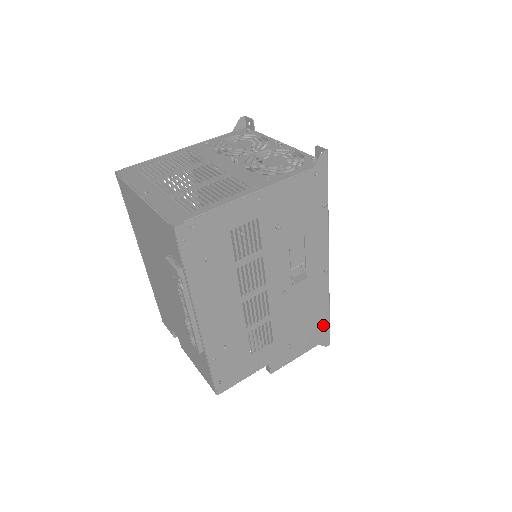
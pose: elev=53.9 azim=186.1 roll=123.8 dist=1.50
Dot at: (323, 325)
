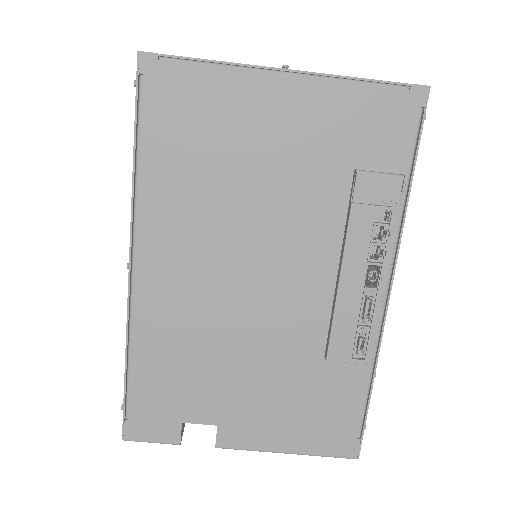
Dot at: occluded
